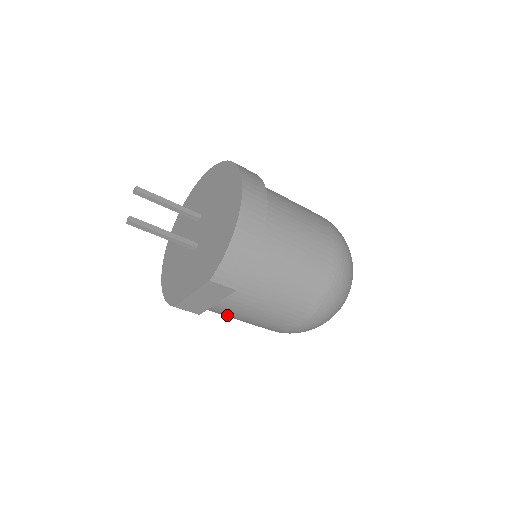
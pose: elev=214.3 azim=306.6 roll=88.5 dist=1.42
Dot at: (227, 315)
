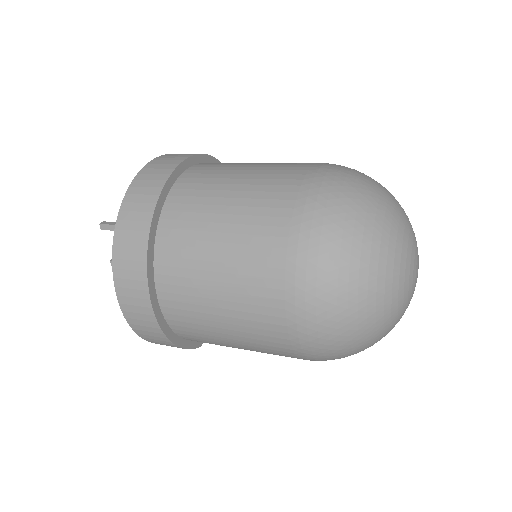
Dot at: occluded
